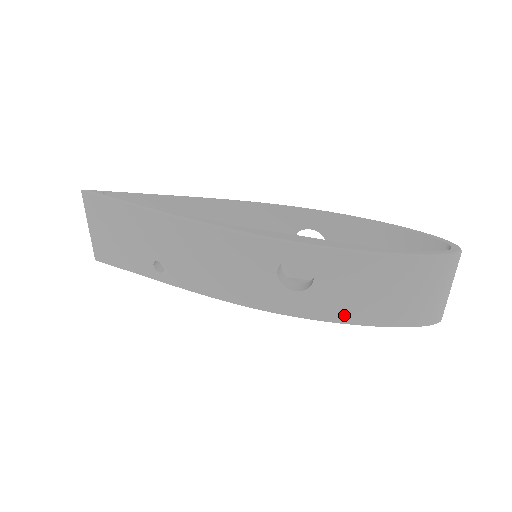
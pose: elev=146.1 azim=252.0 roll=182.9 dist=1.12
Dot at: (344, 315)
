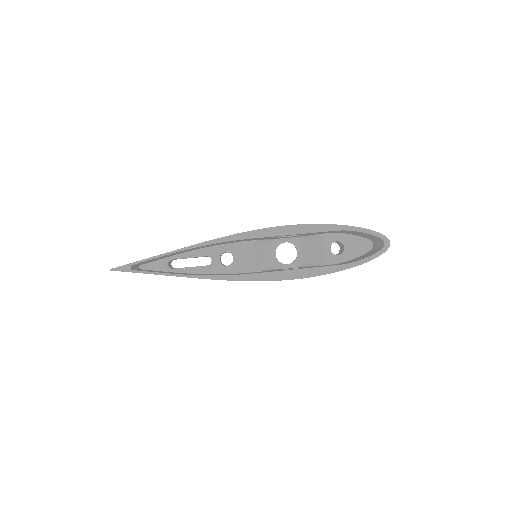
Dot at: occluded
